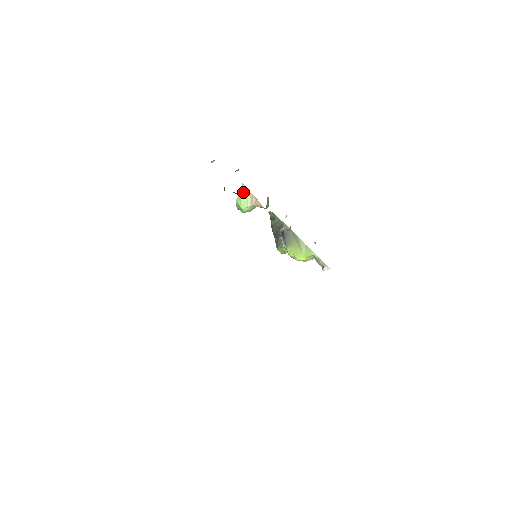
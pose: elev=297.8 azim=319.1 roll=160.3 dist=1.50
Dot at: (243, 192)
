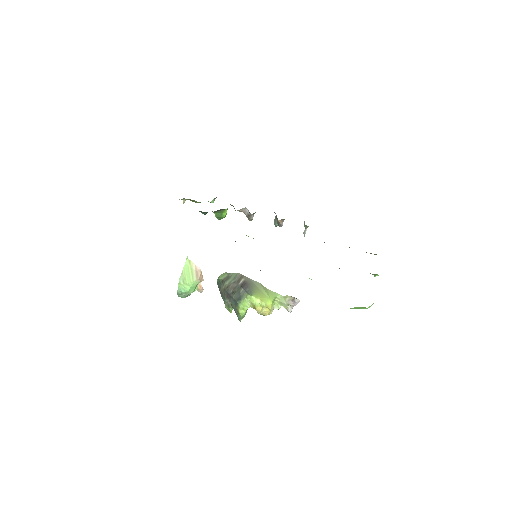
Dot at: occluded
